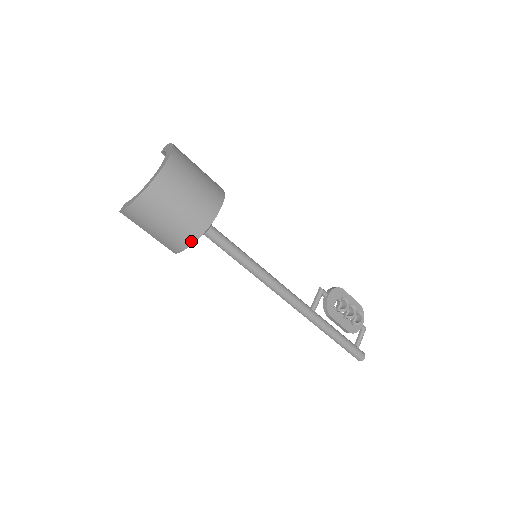
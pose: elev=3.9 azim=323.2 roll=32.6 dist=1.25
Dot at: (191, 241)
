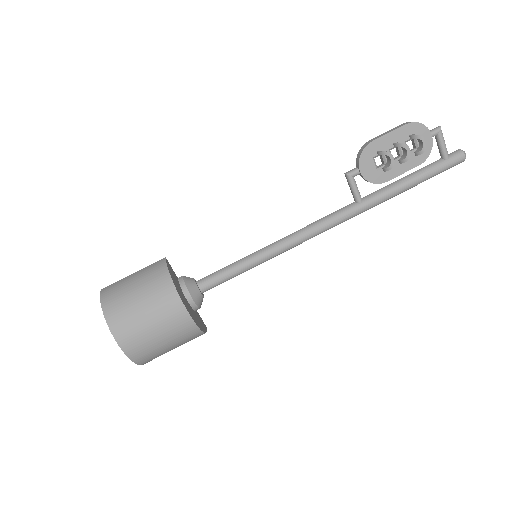
Dot at: (201, 334)
